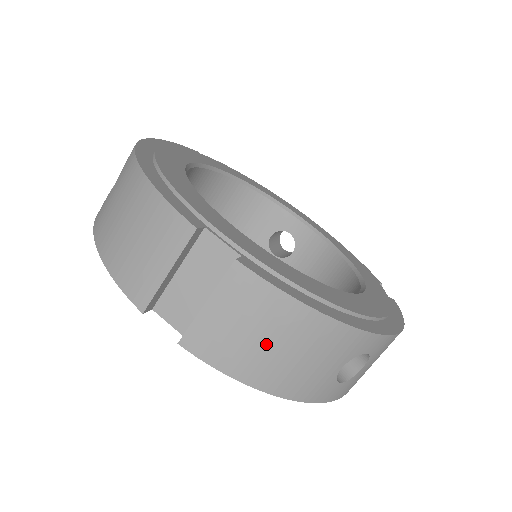
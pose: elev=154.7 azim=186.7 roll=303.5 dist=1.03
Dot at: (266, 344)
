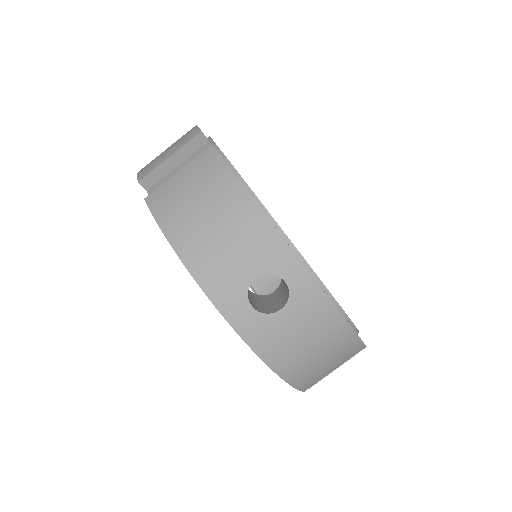
Dot at: (201, 211)
